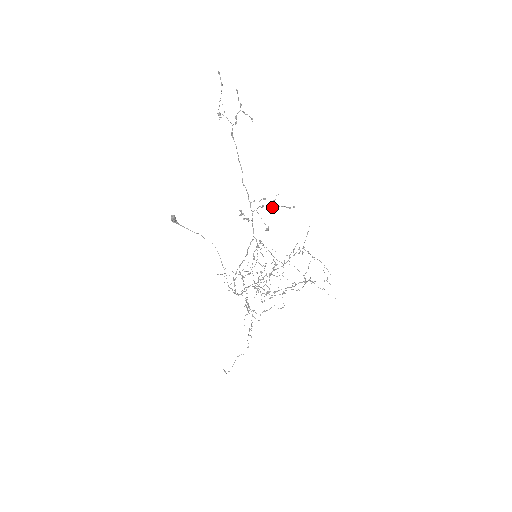
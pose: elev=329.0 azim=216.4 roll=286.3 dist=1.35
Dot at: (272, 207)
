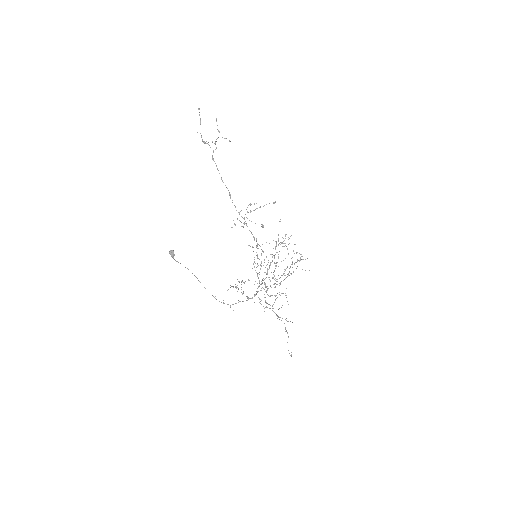
Dot at: occluded
